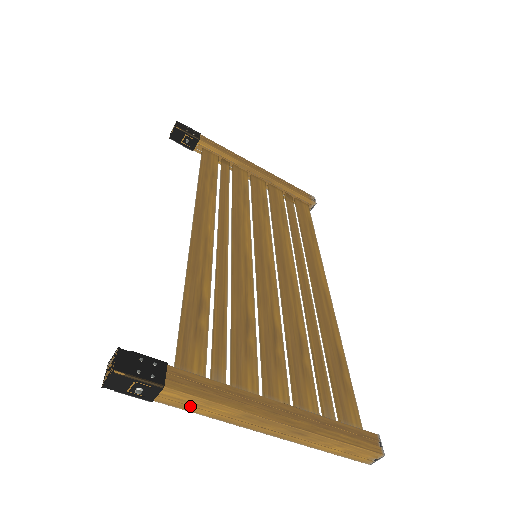
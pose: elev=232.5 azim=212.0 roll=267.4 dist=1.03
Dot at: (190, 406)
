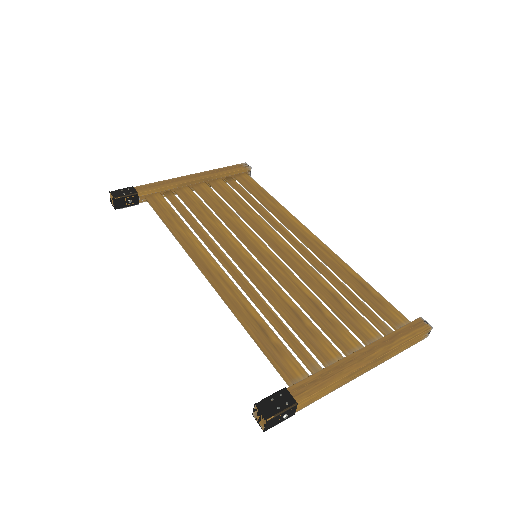
Dot at: (315, 399)
